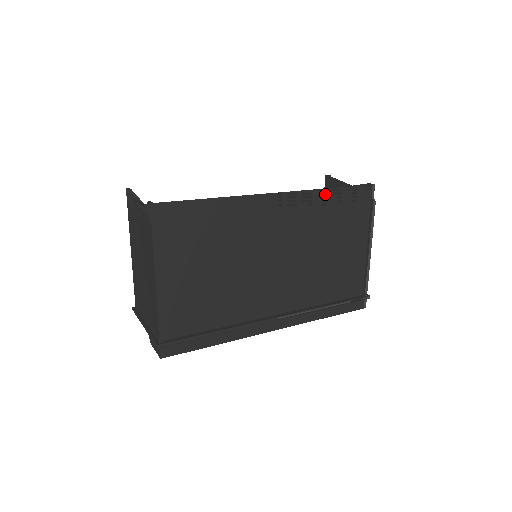
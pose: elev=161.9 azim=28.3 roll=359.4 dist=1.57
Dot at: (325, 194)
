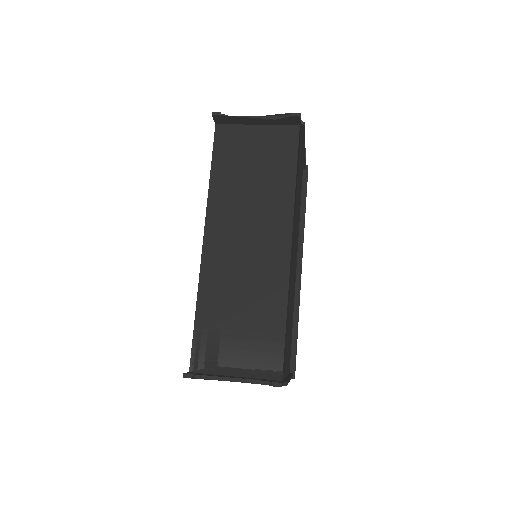
Dot at: (296, 183)
